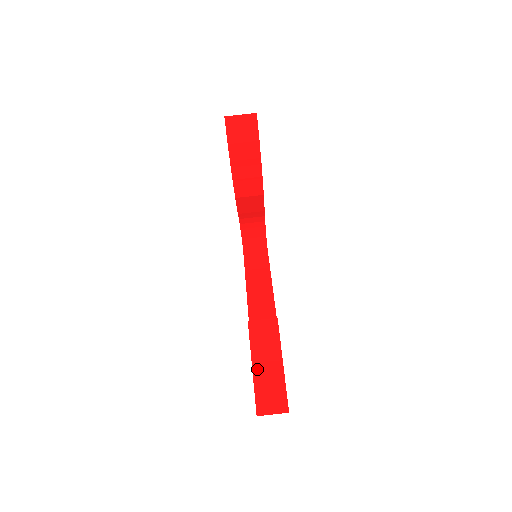
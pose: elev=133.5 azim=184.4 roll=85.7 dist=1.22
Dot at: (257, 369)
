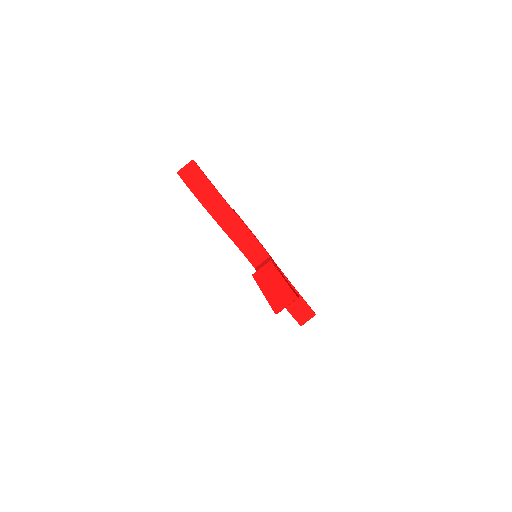
Dot at: (267, 292)
